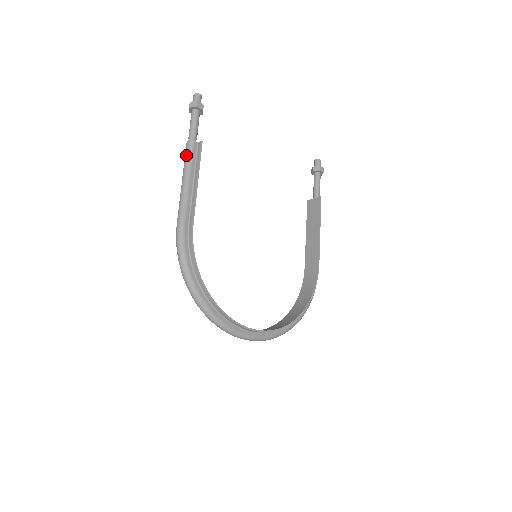
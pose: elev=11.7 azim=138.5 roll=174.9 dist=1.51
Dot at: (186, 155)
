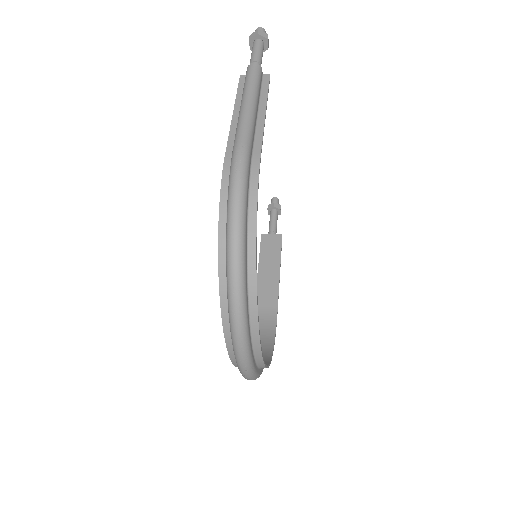
Dot at: (253, 75)
